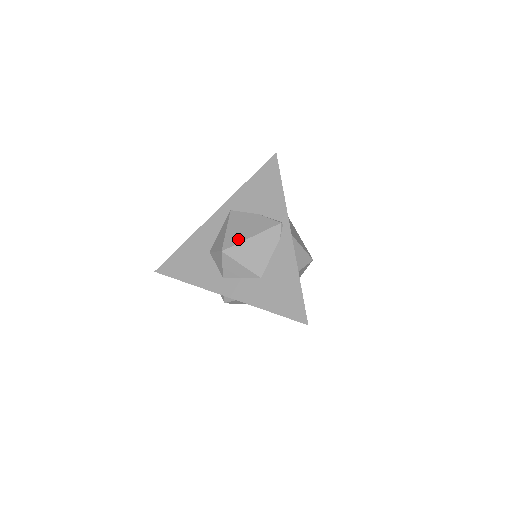
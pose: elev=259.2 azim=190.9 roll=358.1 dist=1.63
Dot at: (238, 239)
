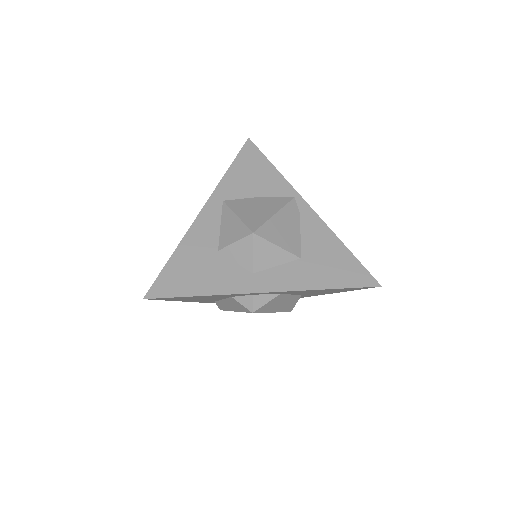
Dot at: (261, 219)
